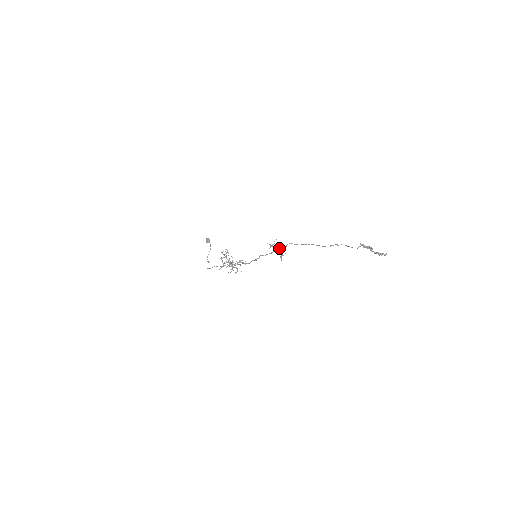
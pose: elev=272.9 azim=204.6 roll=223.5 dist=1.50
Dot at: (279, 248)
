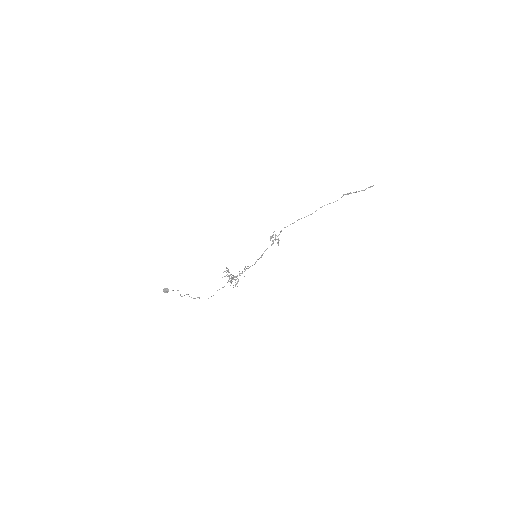
Dot at: occluded
